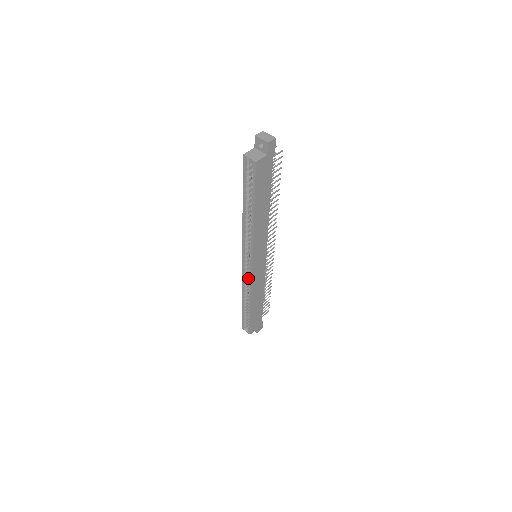
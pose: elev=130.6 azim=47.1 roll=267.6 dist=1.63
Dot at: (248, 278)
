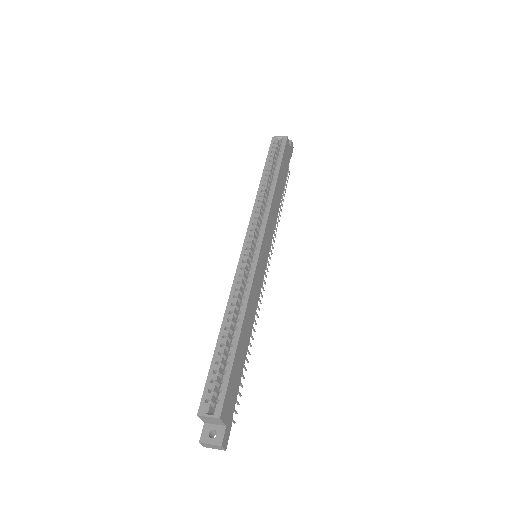
Dot at: (242, 281)
